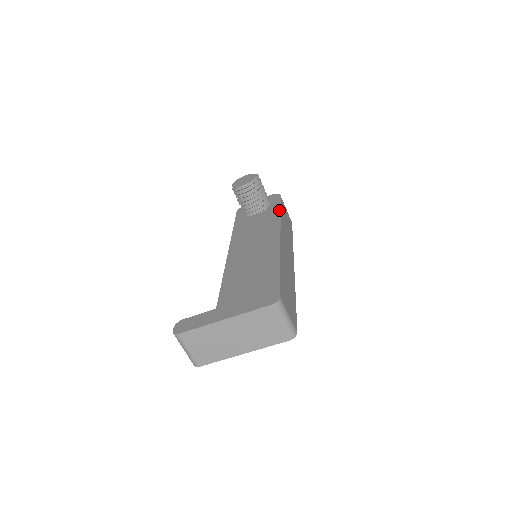
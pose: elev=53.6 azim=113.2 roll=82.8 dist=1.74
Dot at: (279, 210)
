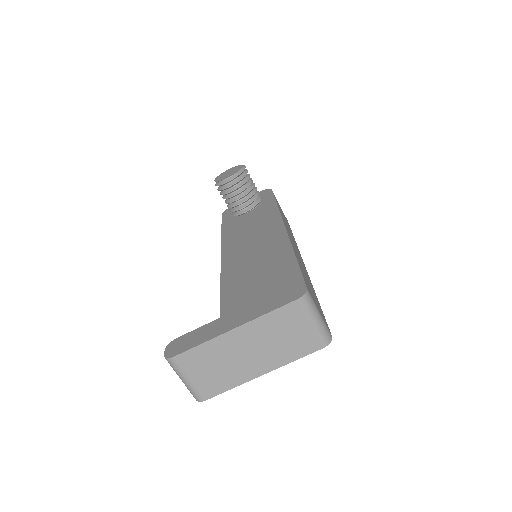
Dot at: (275, 202)
